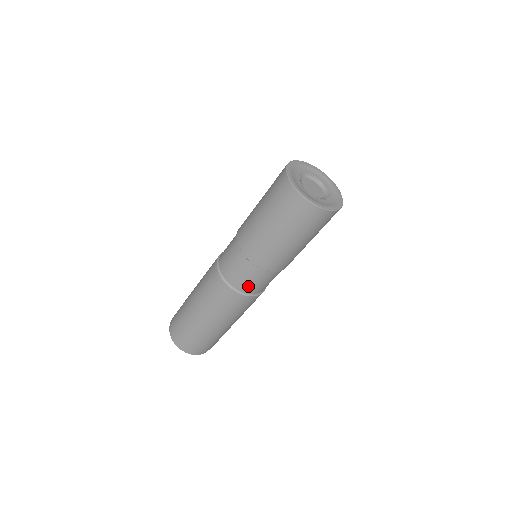
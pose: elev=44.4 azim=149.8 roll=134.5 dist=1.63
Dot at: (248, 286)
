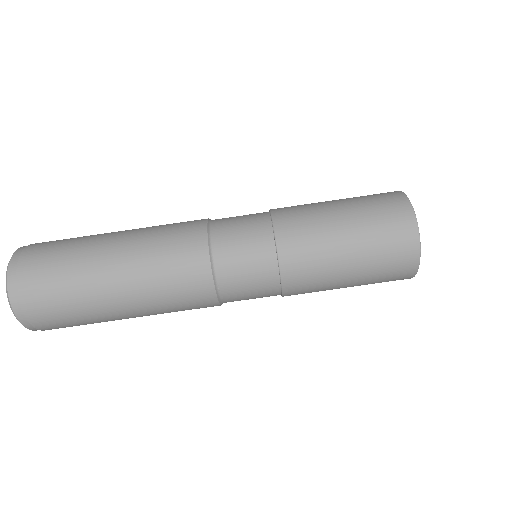
Dot at: (227, 227)
